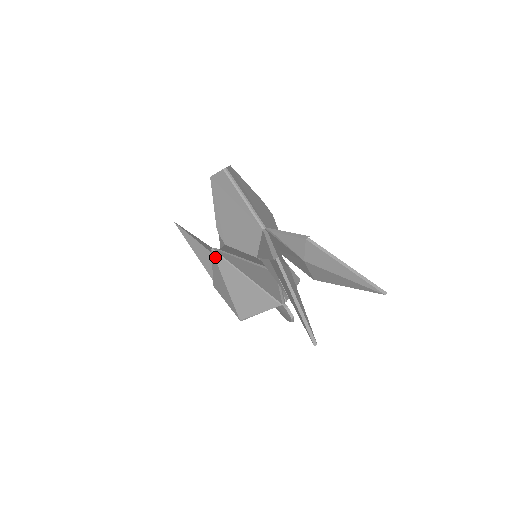
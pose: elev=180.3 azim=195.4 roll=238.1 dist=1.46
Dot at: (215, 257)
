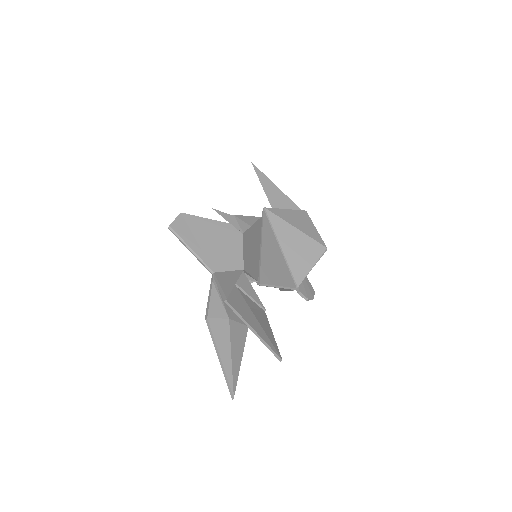
Dot at: occluded
